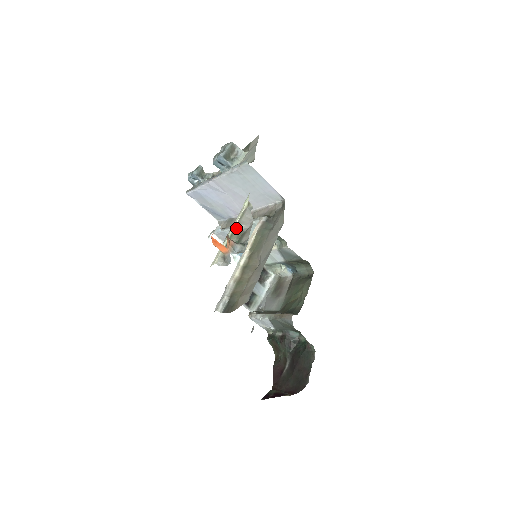
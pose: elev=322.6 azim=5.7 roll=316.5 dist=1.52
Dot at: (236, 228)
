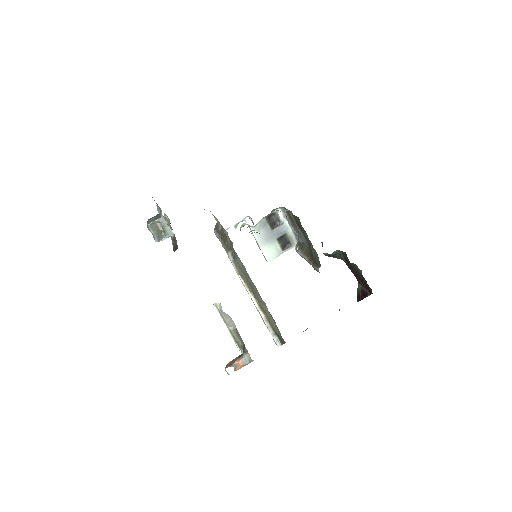
Dot at: (230, 331)
